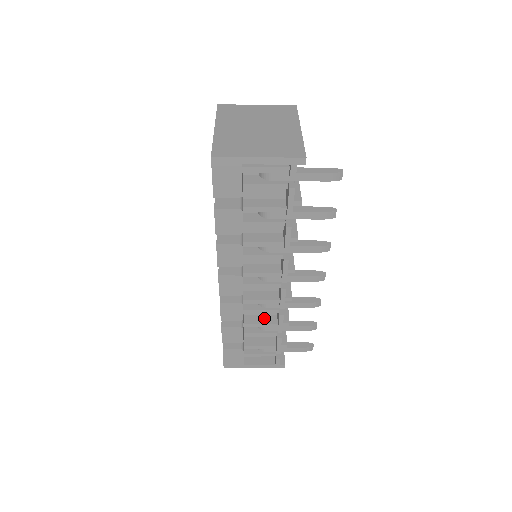
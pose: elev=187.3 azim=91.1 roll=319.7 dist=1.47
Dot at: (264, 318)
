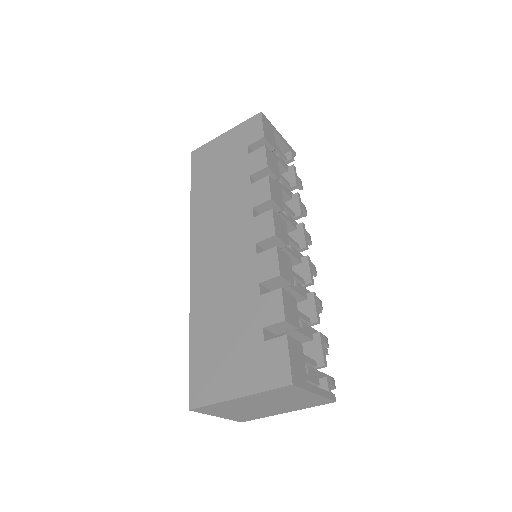
Dot at: occluded
